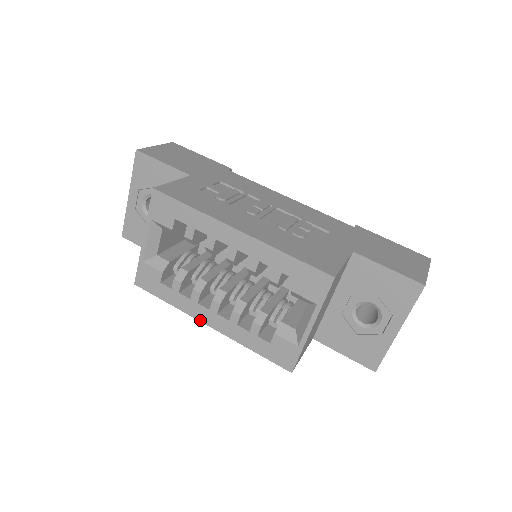
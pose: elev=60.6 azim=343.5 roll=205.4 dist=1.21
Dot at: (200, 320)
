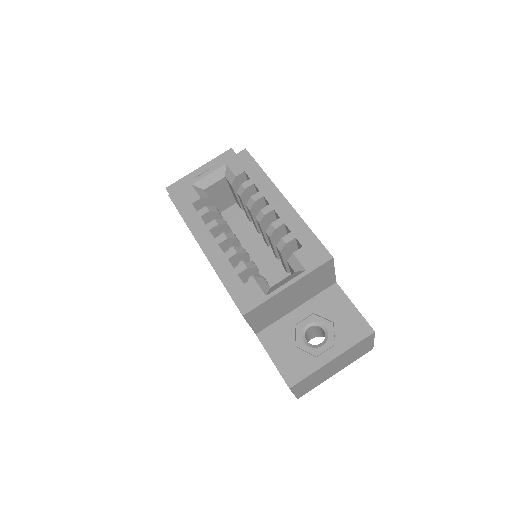
Dot at: (199, 243)
